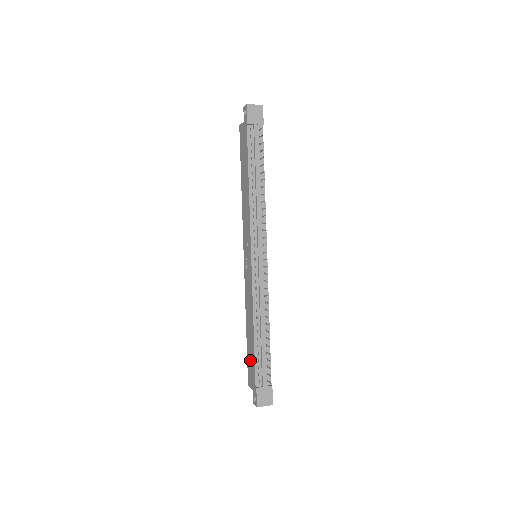
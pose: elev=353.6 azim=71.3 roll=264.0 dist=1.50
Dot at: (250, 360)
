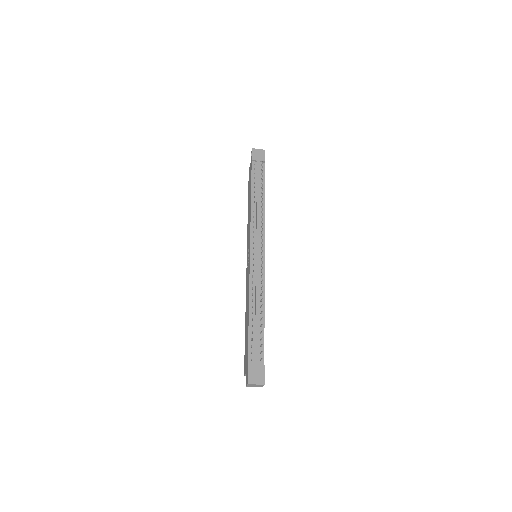
Dot at: (246, 345)
